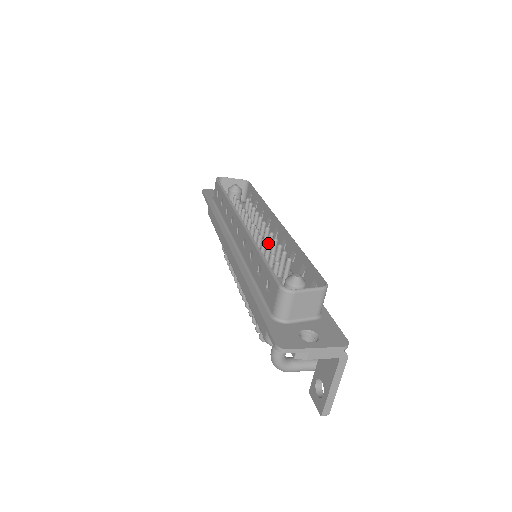
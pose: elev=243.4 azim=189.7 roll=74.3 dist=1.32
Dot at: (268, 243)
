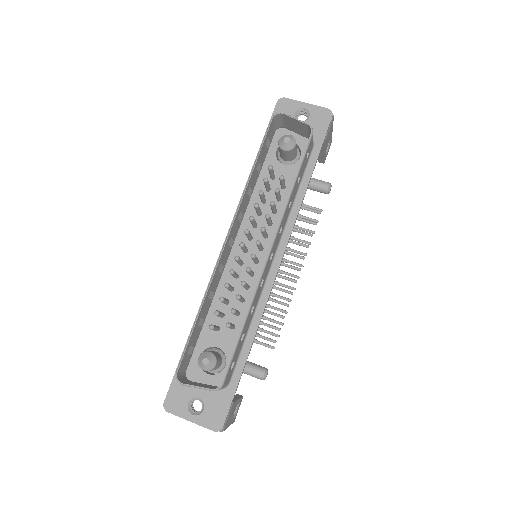
Dot at: (247, 272)
